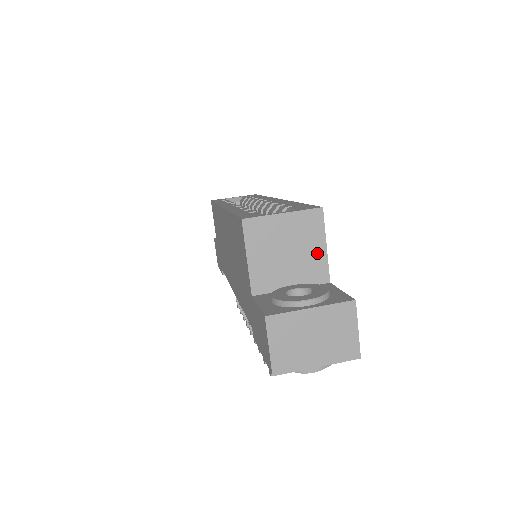
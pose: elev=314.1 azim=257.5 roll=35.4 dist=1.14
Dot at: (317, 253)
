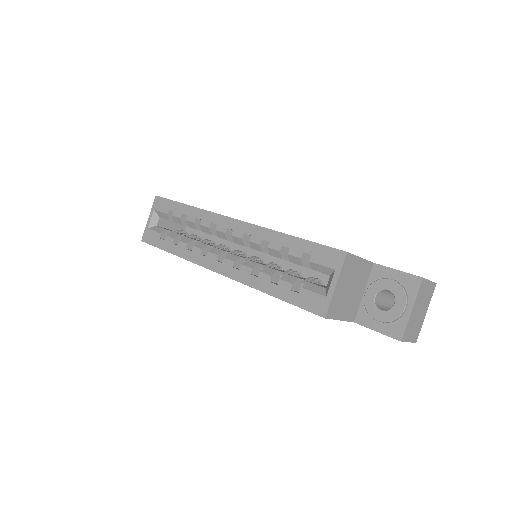
Dot at: (360, 267)
